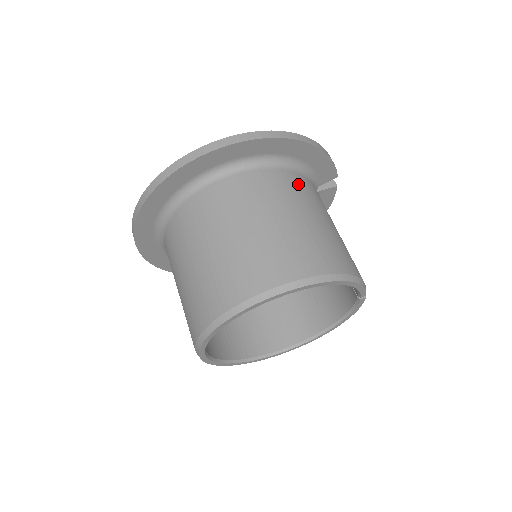
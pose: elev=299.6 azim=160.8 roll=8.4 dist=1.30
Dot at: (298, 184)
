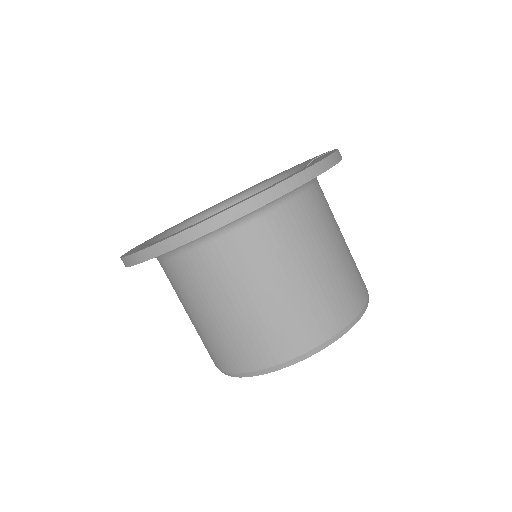
Dot at: (314, 210)
